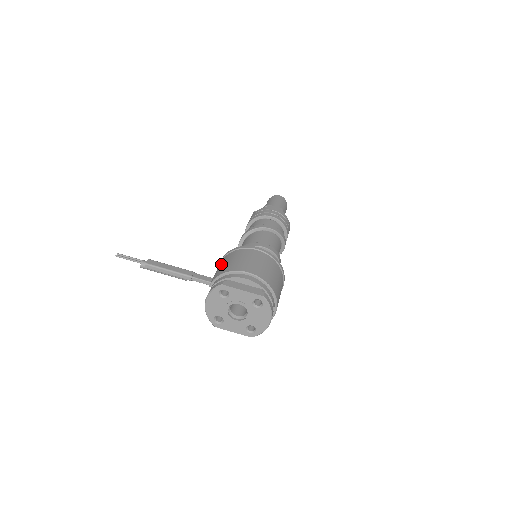
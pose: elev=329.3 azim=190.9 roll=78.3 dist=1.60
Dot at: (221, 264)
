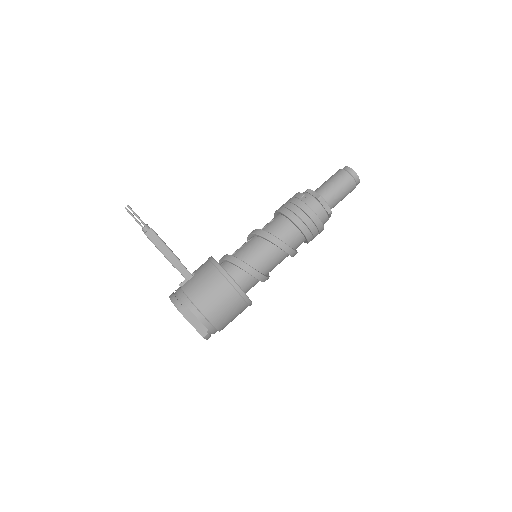
Dot at: (203, 276)
